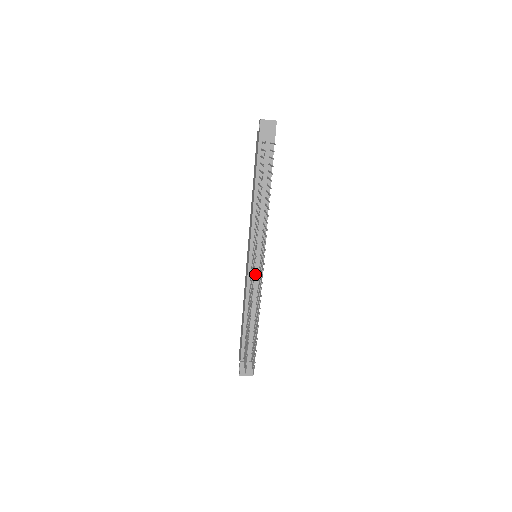
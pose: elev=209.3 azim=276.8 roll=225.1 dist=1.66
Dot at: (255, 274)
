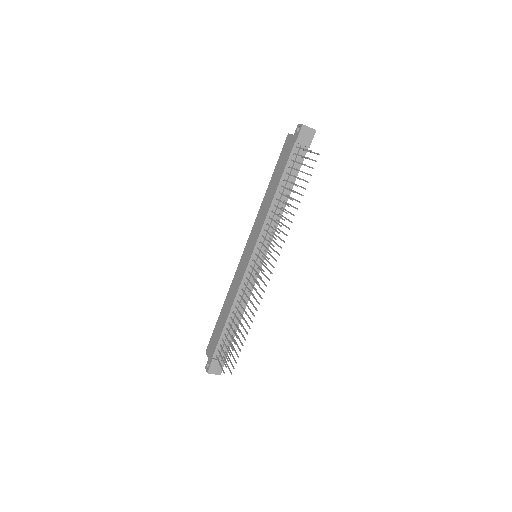
Dot at: (252, 274)
